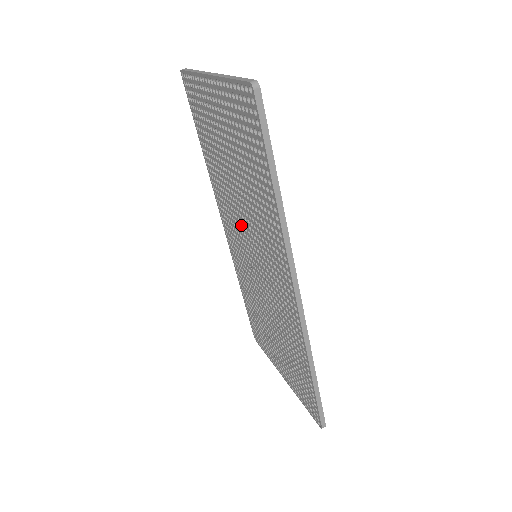
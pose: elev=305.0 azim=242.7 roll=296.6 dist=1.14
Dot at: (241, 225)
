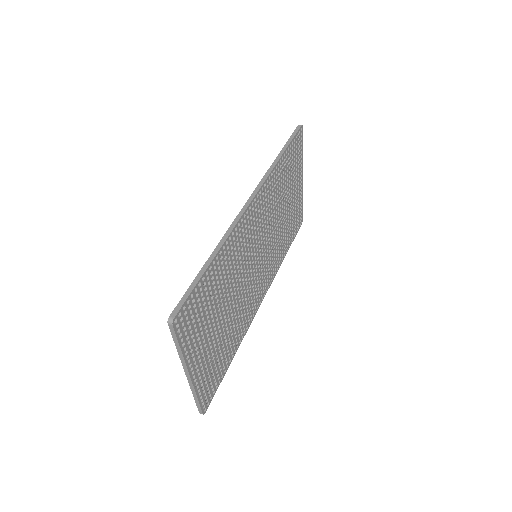
Dot at: occluded
